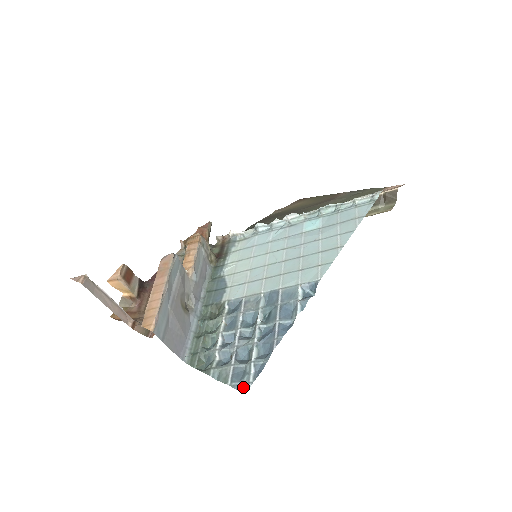
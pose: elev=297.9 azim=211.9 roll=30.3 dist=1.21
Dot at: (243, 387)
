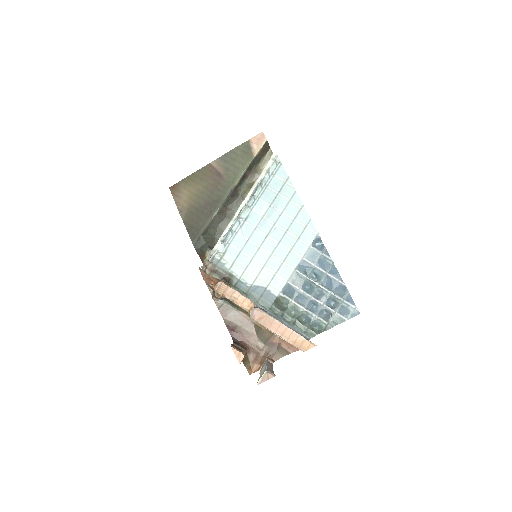
Dot at: (355, 313)
